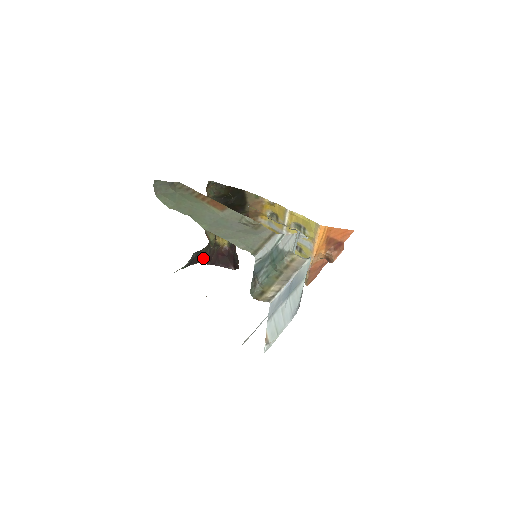
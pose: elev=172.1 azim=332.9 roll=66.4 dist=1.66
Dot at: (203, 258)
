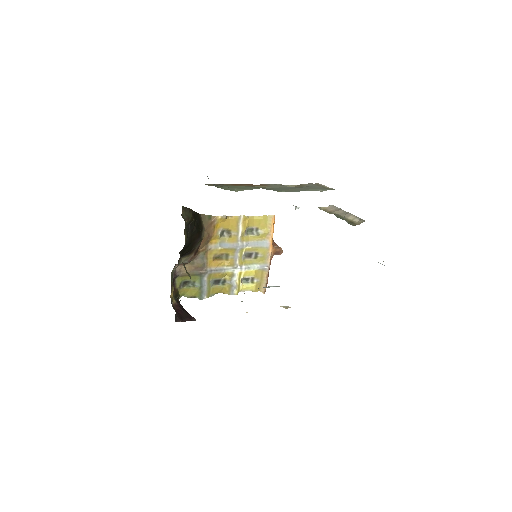
Dot at: (176, 315)
